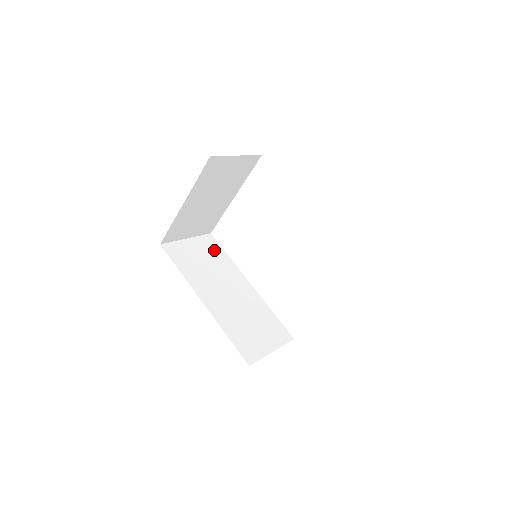
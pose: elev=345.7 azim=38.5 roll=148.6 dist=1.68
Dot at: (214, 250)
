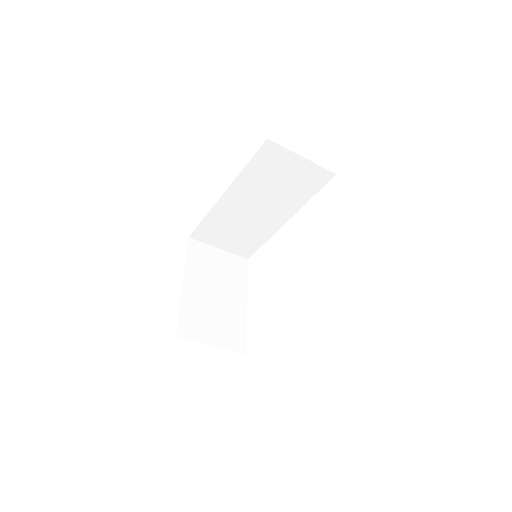
Dot at: occluded
